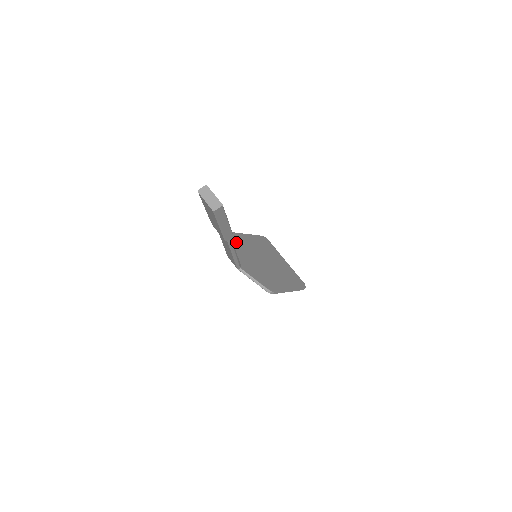
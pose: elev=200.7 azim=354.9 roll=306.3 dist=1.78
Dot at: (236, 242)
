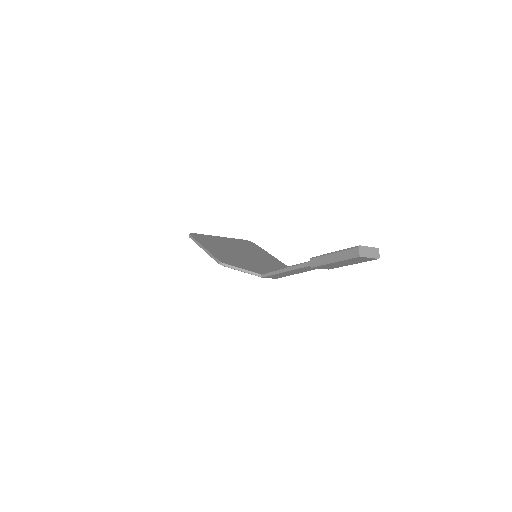
Dot at: (231, 261)
